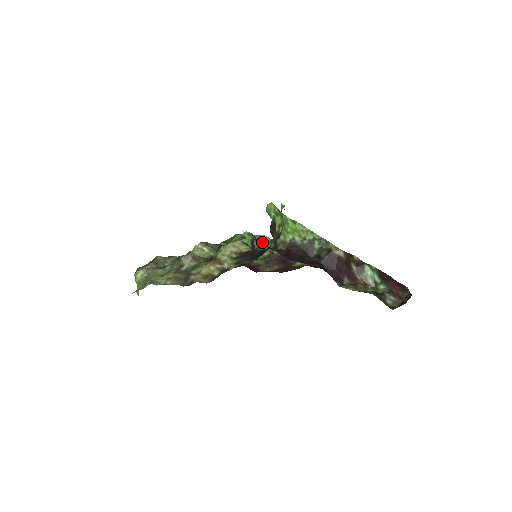
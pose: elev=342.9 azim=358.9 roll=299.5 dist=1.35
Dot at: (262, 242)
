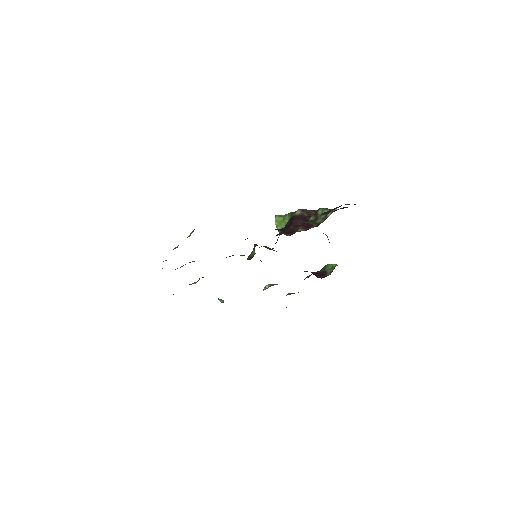
Dot at: (326, 269)
